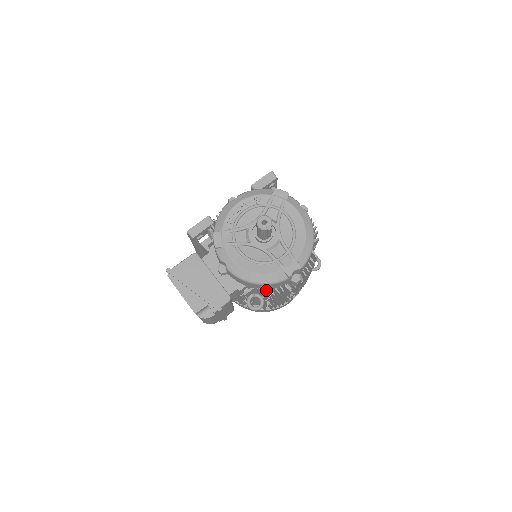
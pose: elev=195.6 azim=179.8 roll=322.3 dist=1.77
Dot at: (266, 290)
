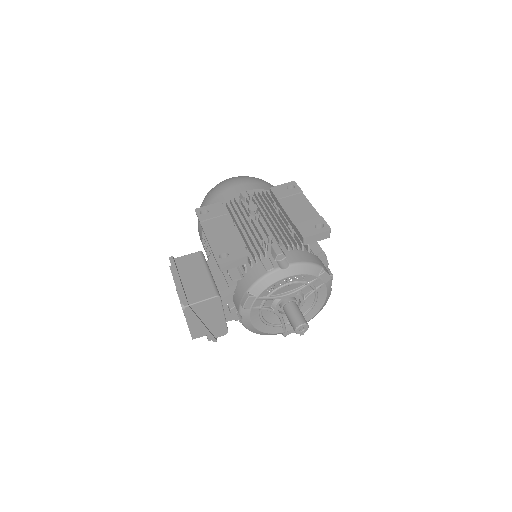
Dot at: occluded
